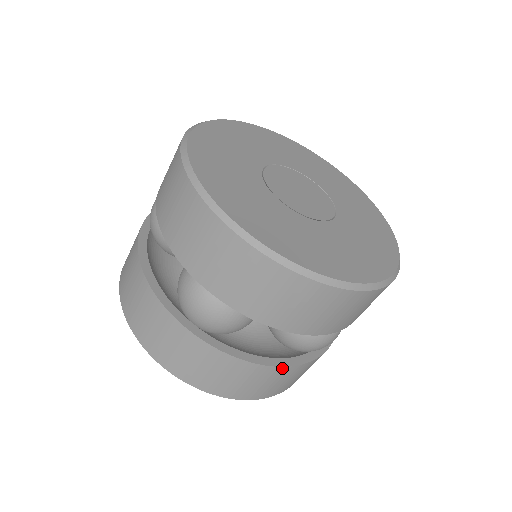
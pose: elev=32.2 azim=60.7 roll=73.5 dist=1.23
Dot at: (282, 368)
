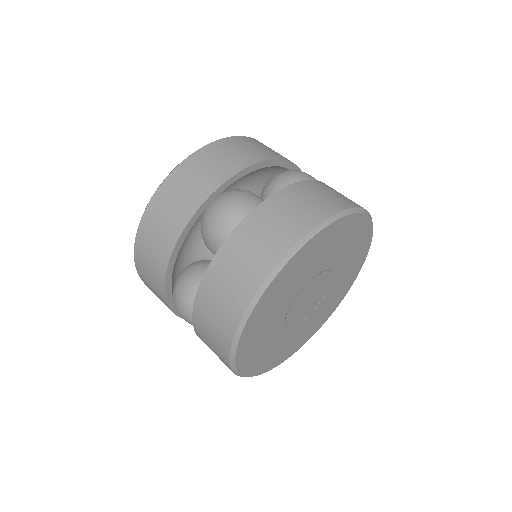
Dot at: occluded
